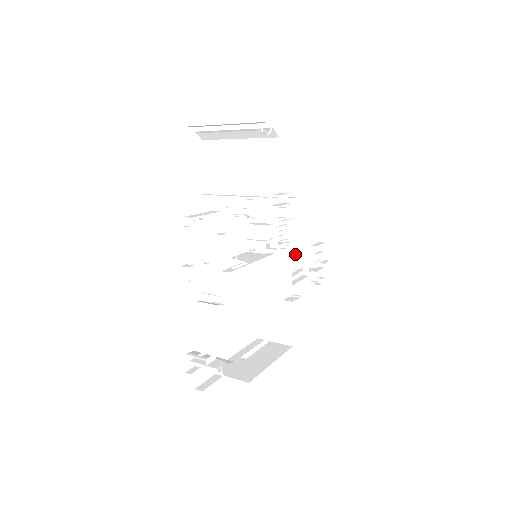
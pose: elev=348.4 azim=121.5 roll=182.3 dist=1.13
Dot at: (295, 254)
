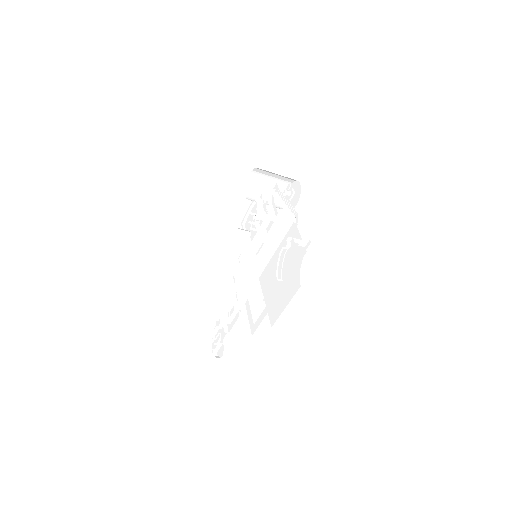
Dot at: (230, 305)
